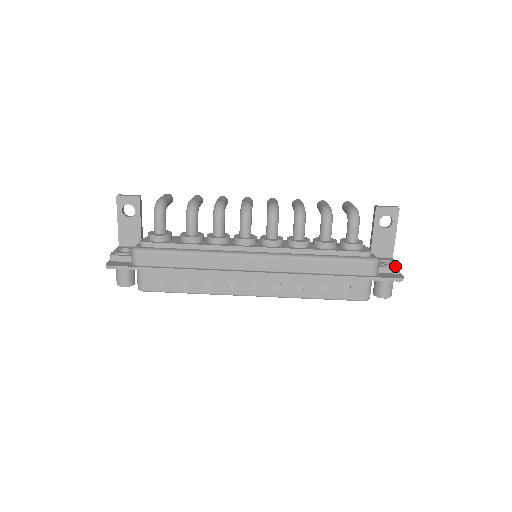
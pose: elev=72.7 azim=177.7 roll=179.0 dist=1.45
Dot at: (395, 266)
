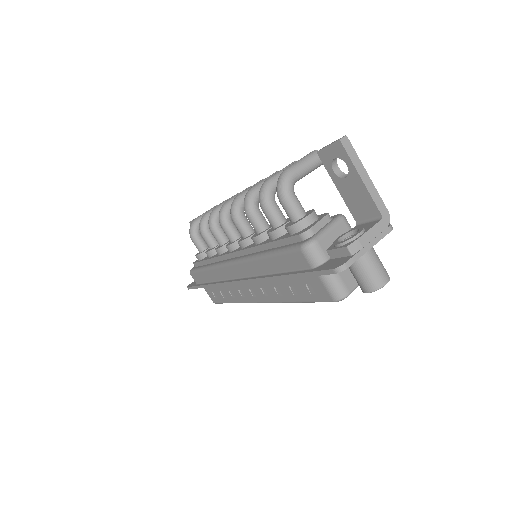
Dot at: (346, 244)
